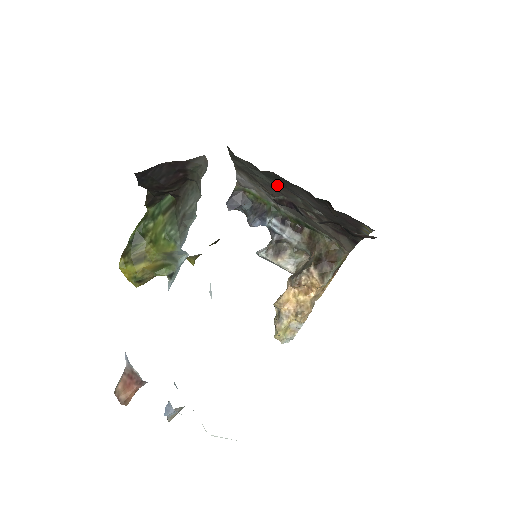
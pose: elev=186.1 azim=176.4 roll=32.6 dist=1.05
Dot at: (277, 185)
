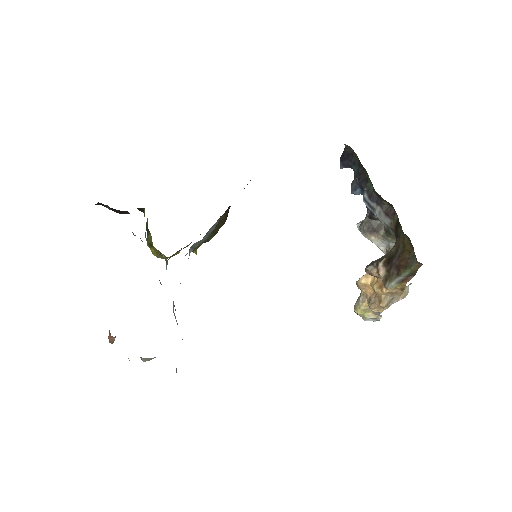
Dot at: occluded
